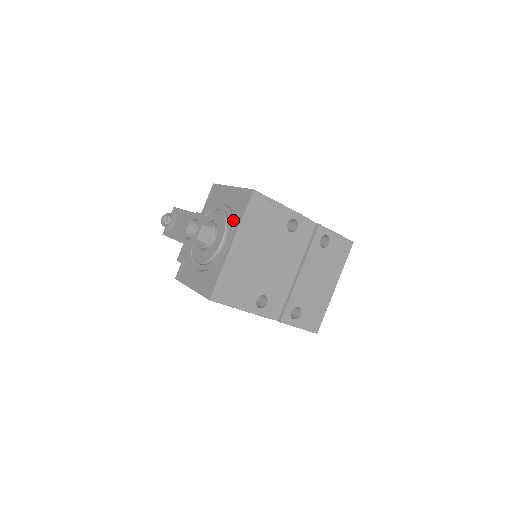
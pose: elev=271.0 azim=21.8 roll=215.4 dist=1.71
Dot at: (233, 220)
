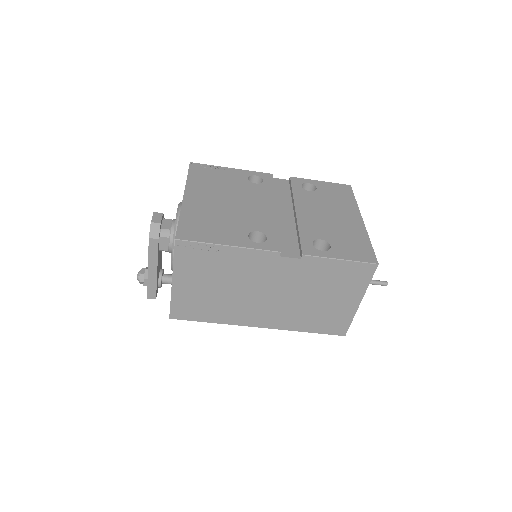
Dot at: occluded
